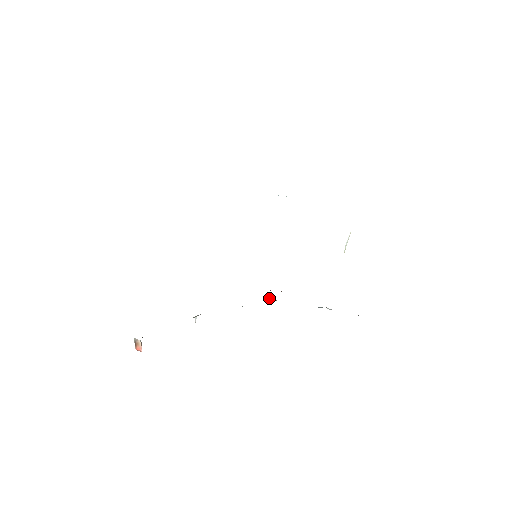
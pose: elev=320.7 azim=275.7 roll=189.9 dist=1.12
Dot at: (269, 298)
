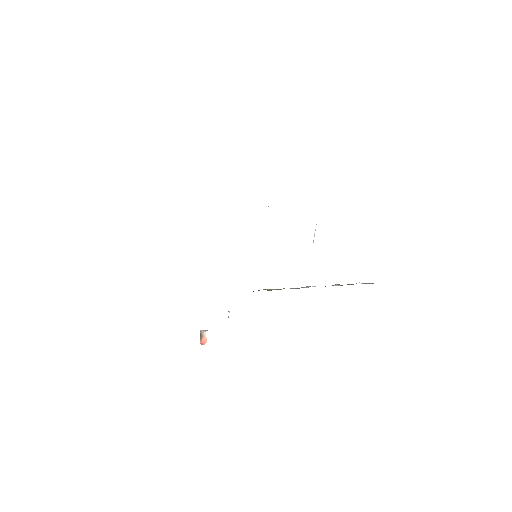
Dot at: (270, 289)
